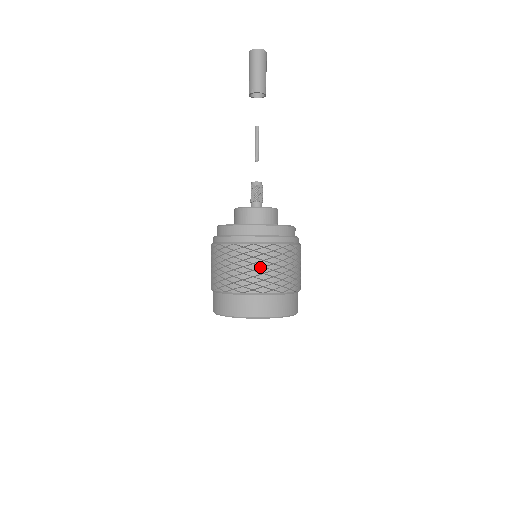
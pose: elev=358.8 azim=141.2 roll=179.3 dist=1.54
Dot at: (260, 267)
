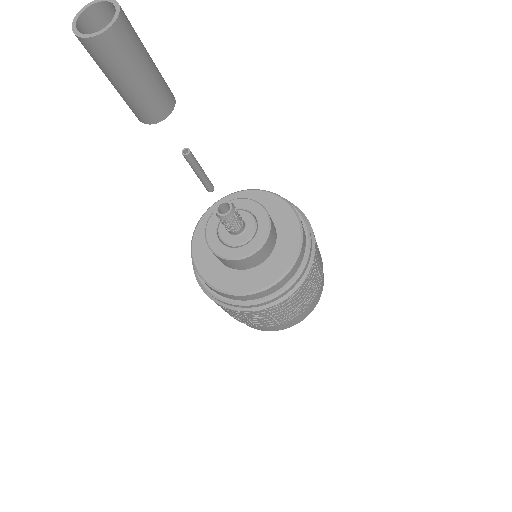
Dot at: (274, 316)
